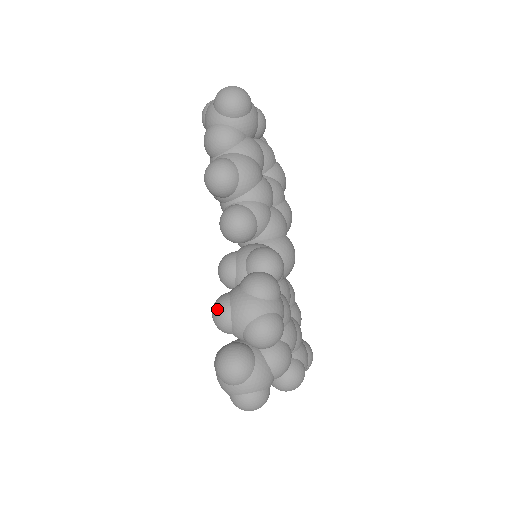
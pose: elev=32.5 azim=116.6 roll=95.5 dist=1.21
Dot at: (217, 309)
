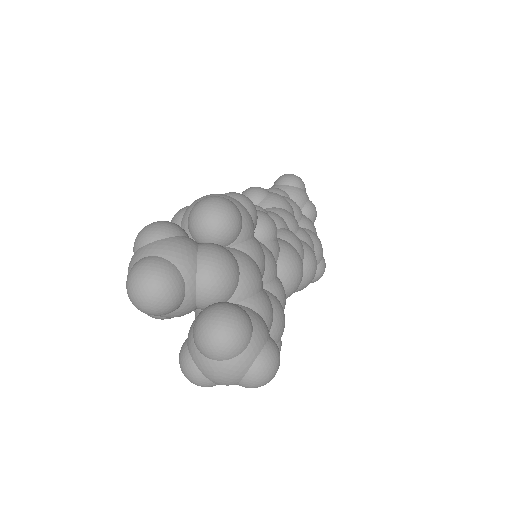
Dot at: occluded
